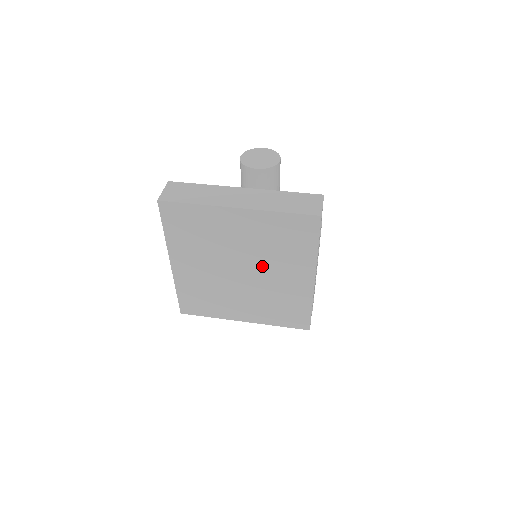
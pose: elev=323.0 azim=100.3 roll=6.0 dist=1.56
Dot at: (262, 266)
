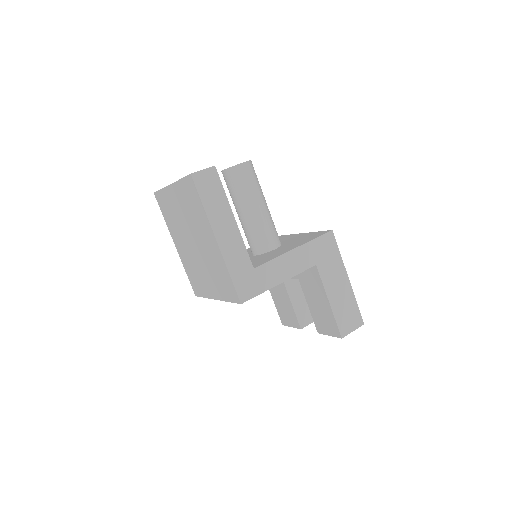
Dot at: (196, 234)
